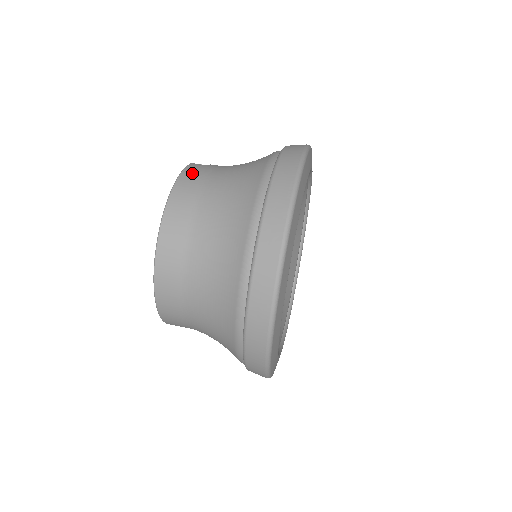
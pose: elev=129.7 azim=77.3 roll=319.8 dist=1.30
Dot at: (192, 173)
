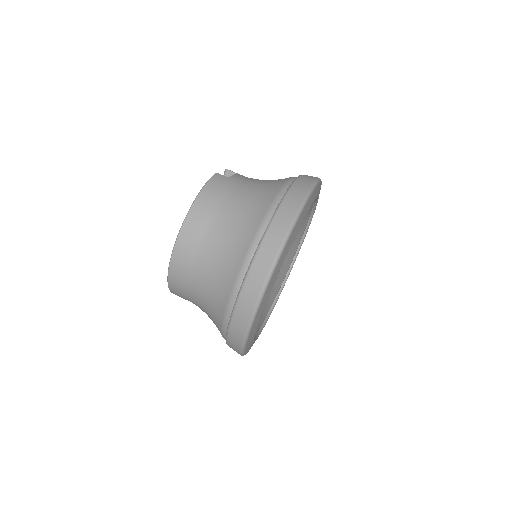
Dot at: (214, 187)
